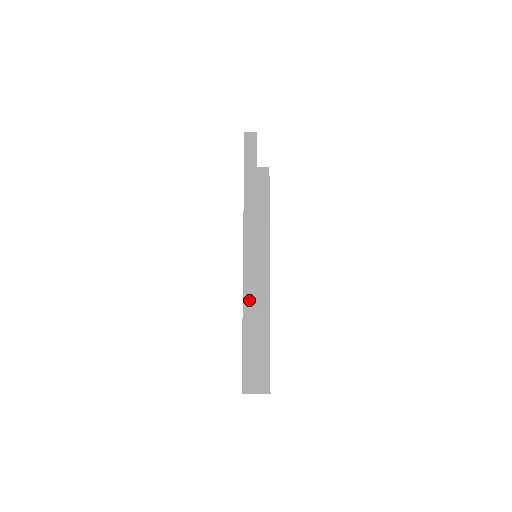
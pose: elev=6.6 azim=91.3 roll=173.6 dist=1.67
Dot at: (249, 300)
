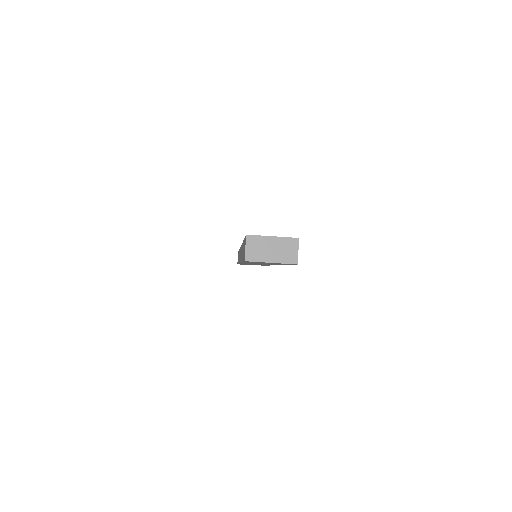
Dot at: occluded
